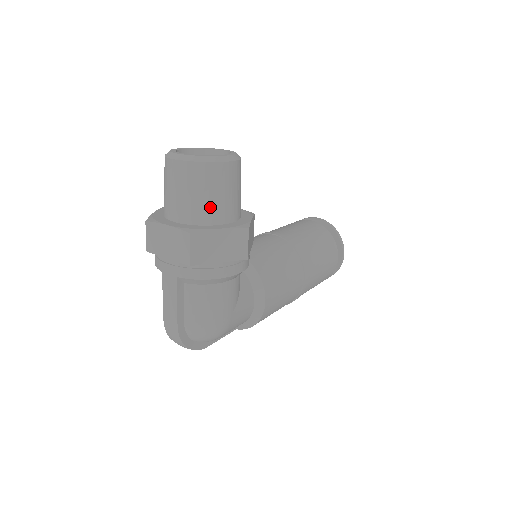
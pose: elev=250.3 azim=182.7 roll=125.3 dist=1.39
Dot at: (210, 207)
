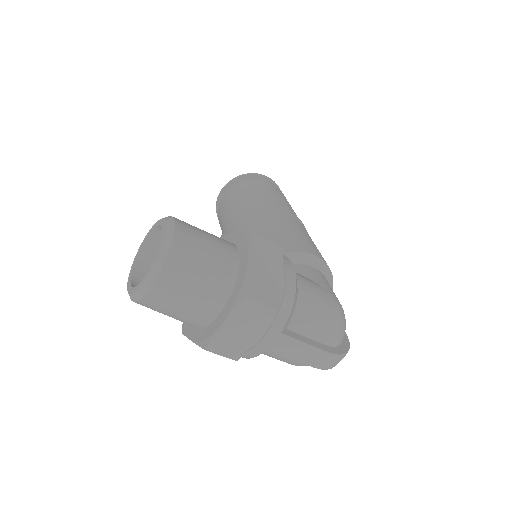
Dot at: (219, 266)
